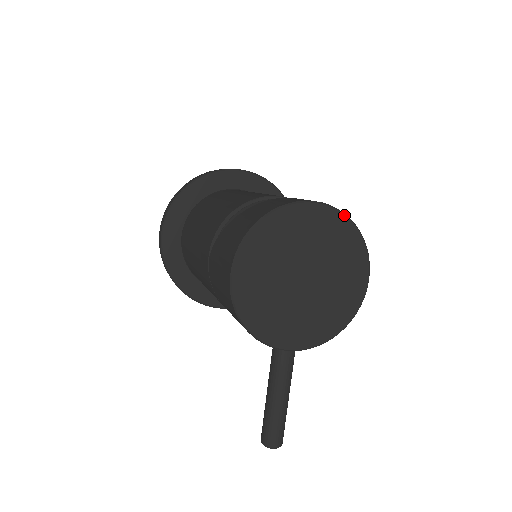
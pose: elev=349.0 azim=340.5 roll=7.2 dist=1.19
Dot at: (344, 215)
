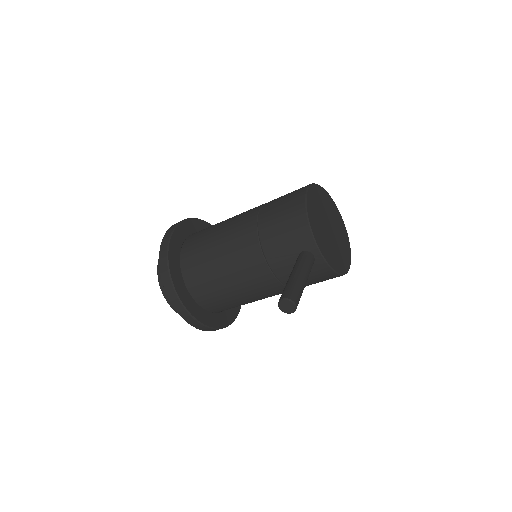
Dot at: (345, 227)
